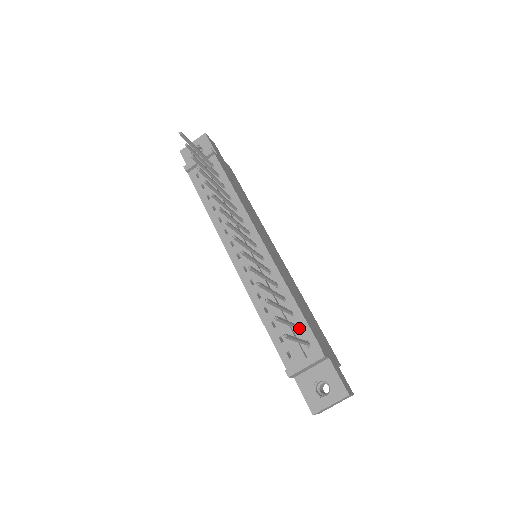
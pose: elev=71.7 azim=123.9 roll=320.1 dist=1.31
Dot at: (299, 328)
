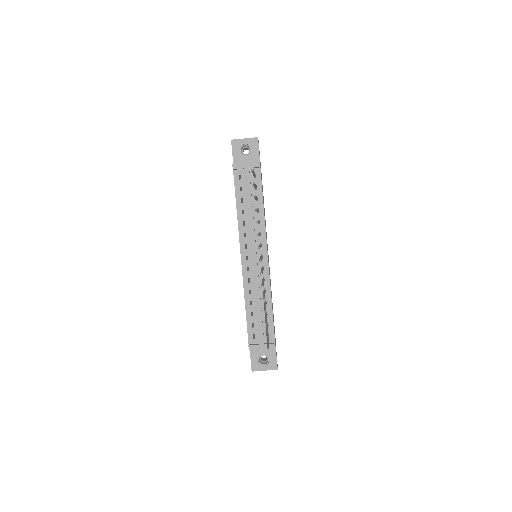
Dot at: (268, 326)
